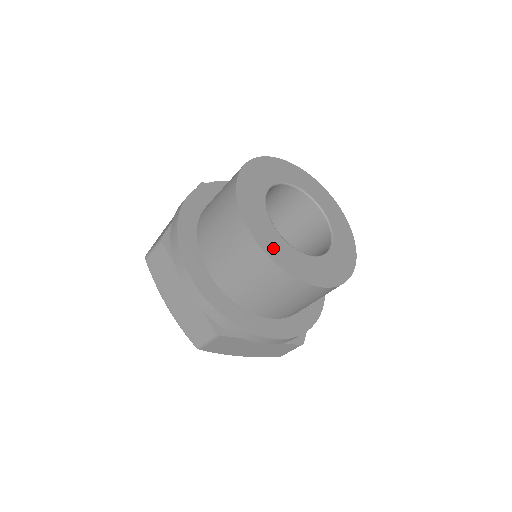
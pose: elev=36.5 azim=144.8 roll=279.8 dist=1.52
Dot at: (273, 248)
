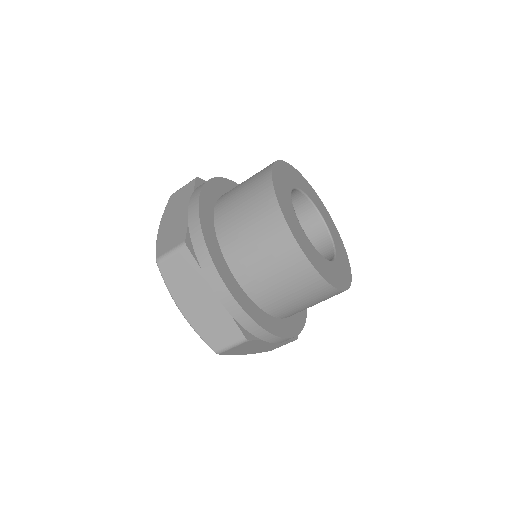
Dot at: (312, 257)
